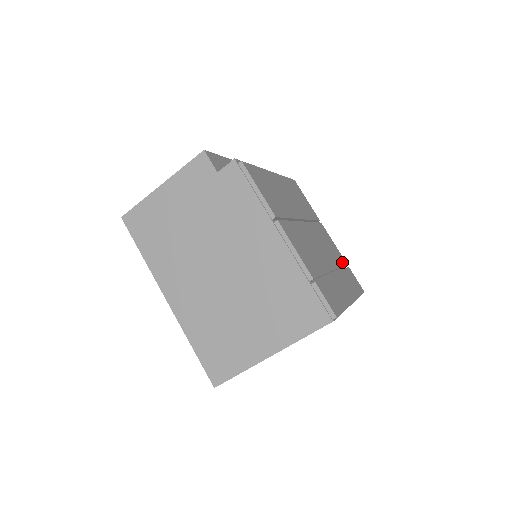
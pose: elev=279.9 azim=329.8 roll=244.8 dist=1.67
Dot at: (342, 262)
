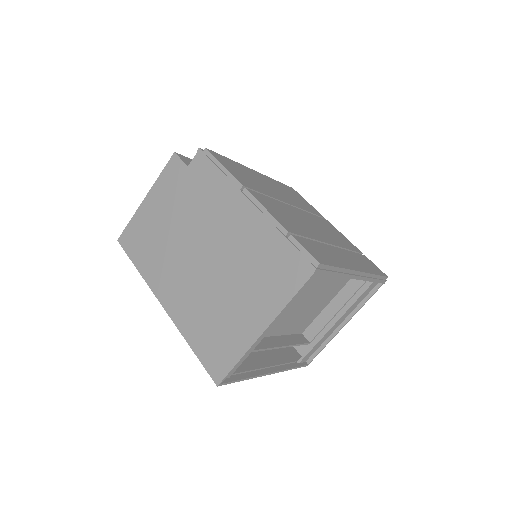
Dot at: (353, 249)
